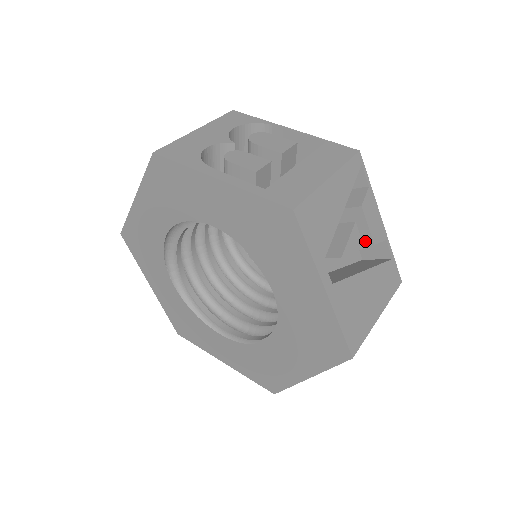
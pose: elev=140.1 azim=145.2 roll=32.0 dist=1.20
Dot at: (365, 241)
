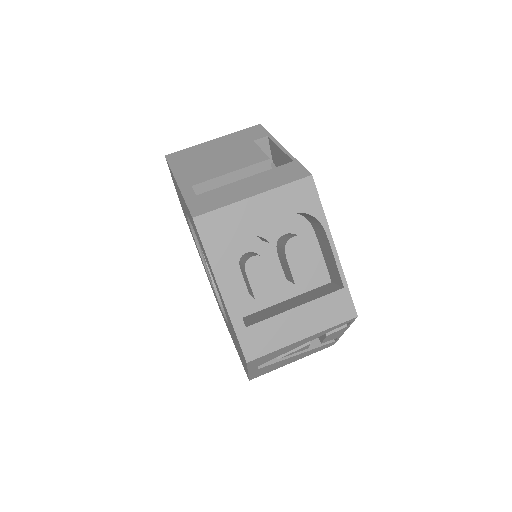
Dot at: occluded
